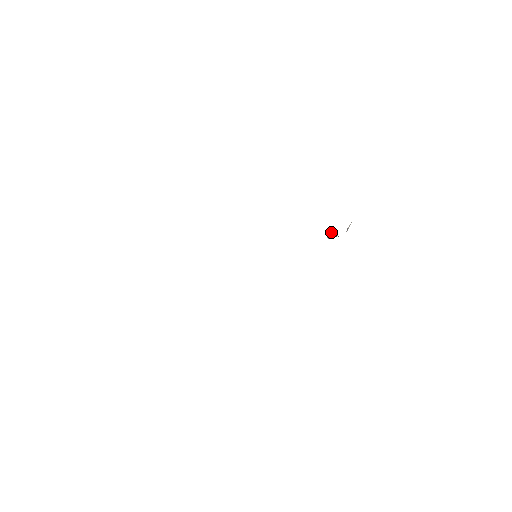
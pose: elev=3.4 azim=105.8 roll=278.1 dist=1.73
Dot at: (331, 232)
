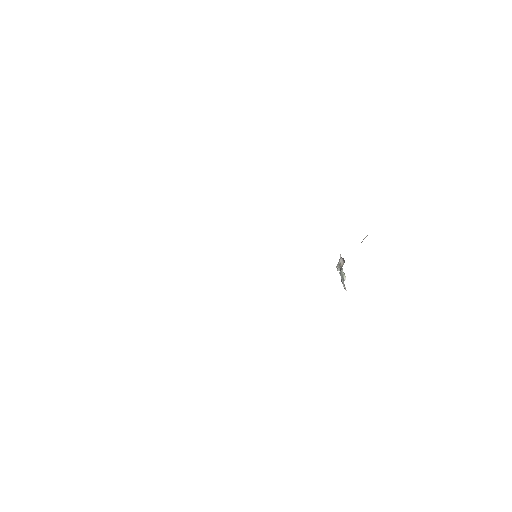
Dot at: (342, 258)
